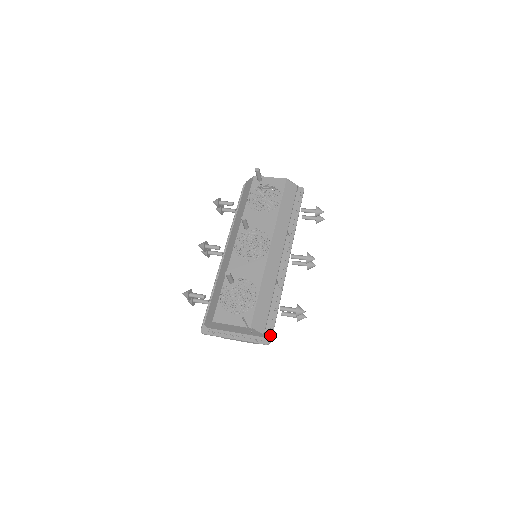
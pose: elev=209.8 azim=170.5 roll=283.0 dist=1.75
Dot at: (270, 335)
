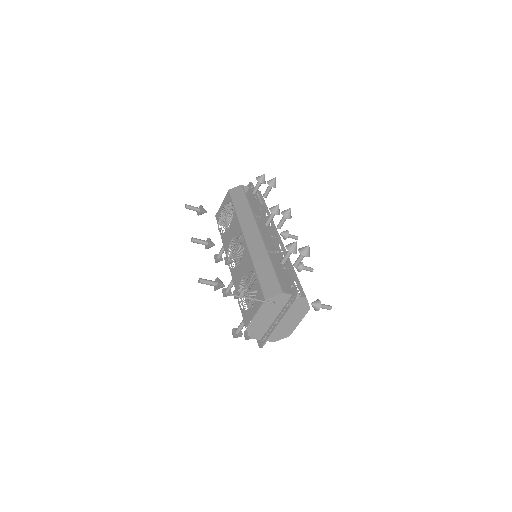
Dot at: (294, 289)
